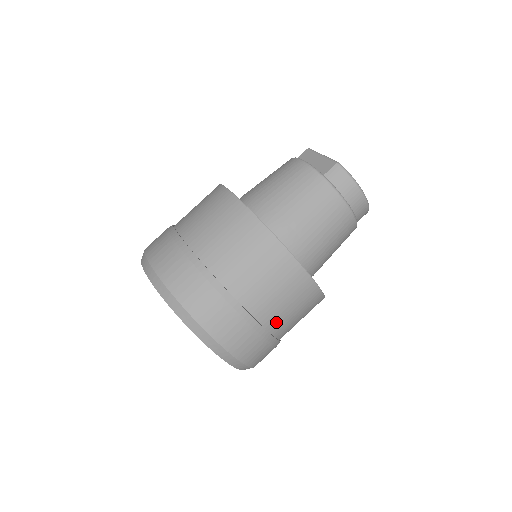
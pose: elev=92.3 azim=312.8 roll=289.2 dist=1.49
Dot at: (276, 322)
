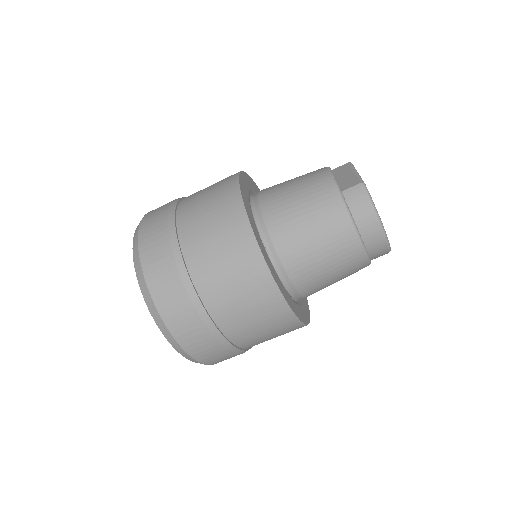
Dot at: (232, 325)
